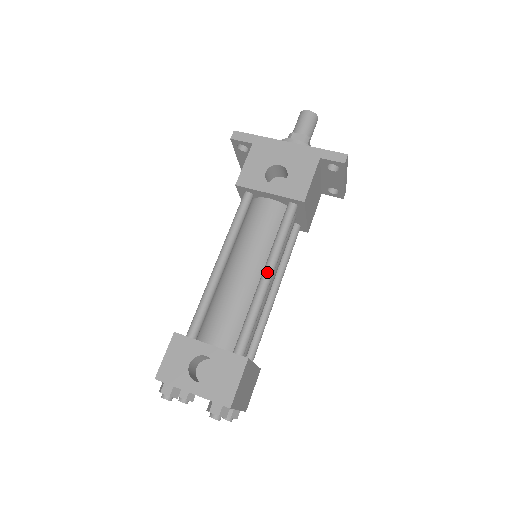
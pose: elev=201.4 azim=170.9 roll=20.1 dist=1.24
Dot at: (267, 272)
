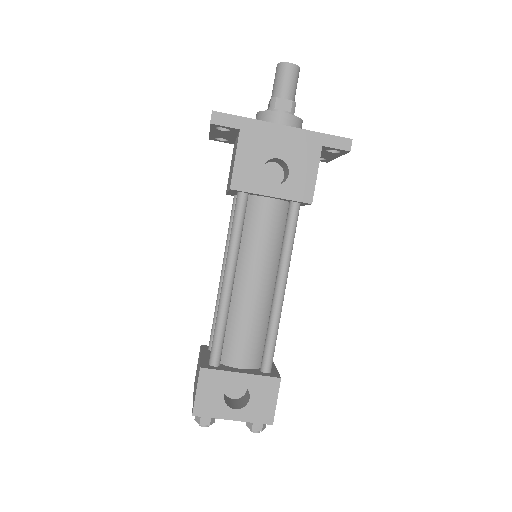
Dot at: (282, 286)
